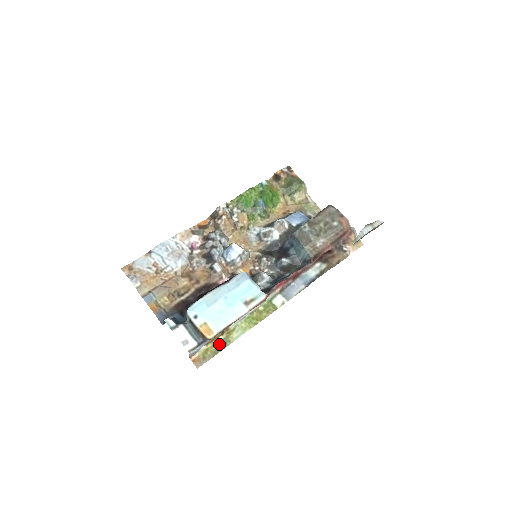
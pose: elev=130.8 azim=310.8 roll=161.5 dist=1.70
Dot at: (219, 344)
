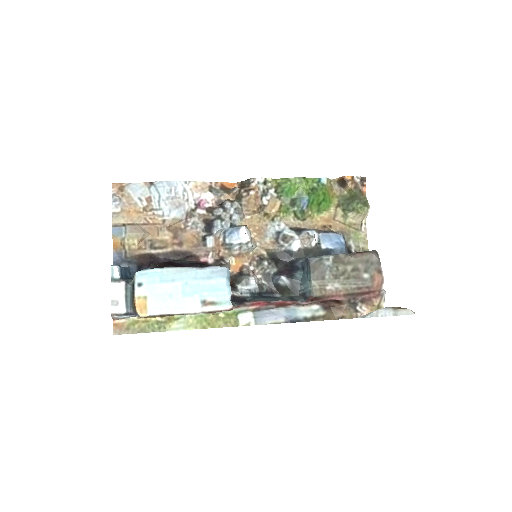
Dot at: (153, 324)
